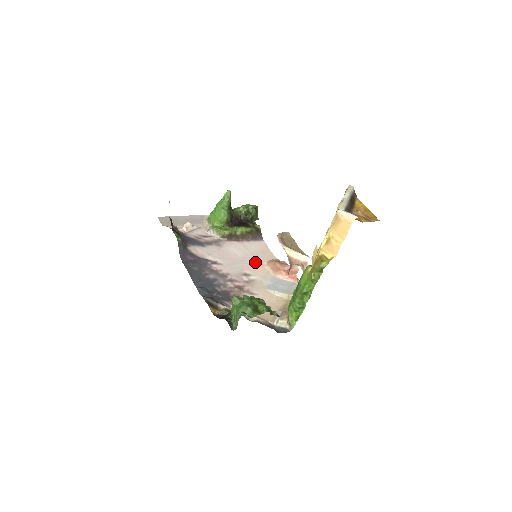
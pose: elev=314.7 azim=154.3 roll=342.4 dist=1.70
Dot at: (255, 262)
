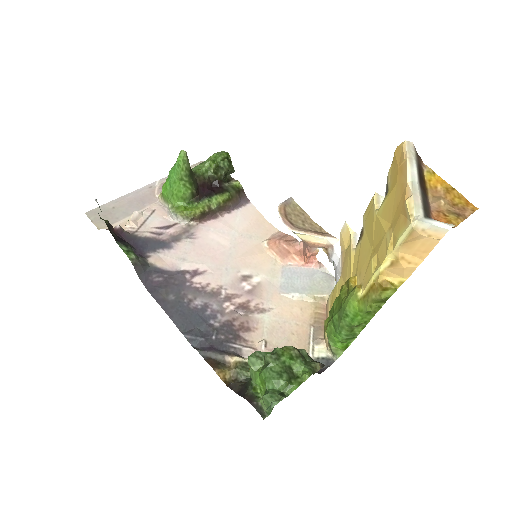
Dot at: (251, 249)
